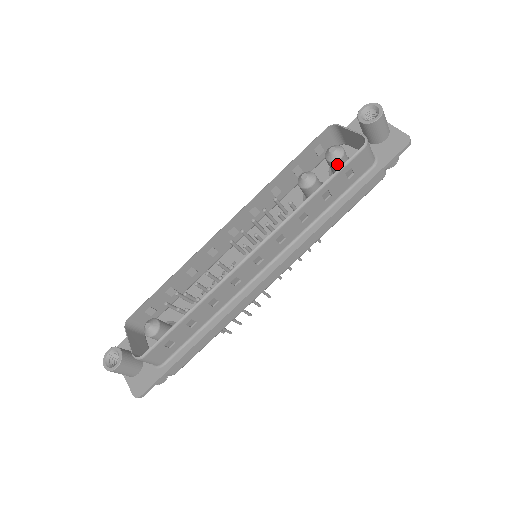
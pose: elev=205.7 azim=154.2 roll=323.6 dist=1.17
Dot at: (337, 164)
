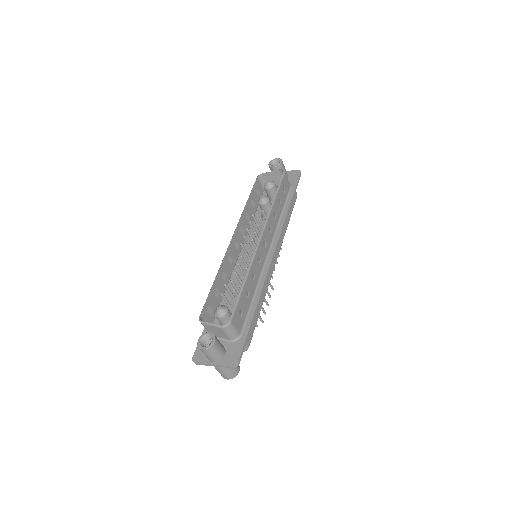
Dot at: (274, 189)
